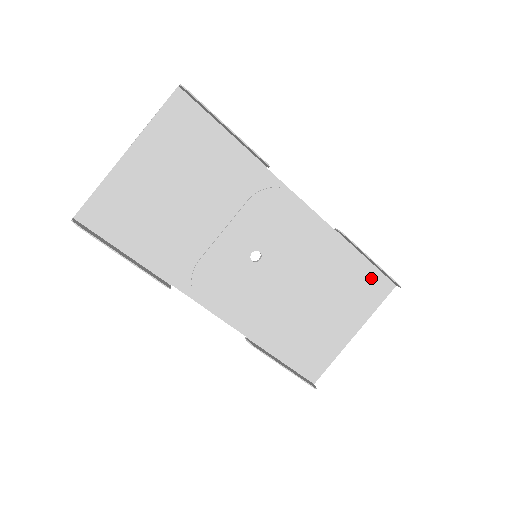
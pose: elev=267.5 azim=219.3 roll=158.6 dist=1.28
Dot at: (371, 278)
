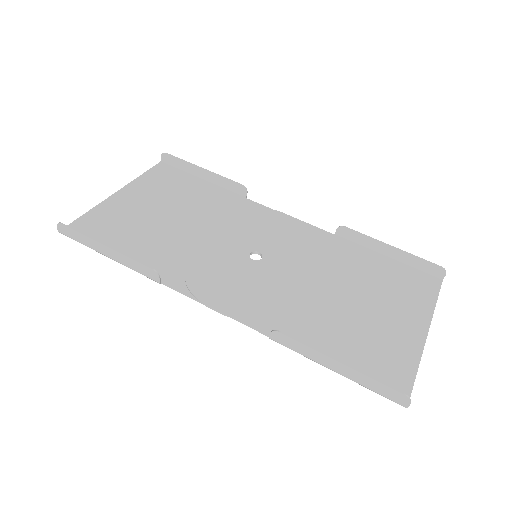
Dot at: (405, 273)
